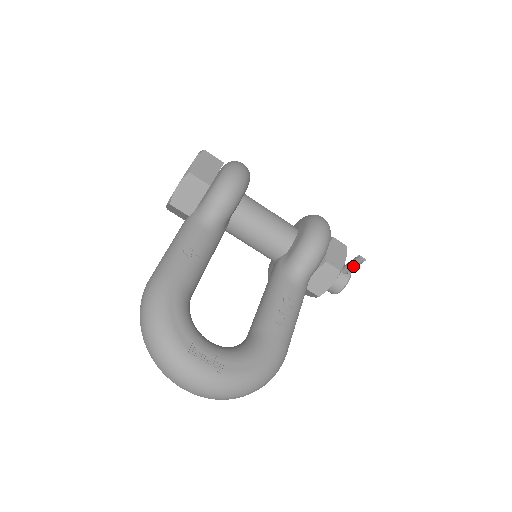
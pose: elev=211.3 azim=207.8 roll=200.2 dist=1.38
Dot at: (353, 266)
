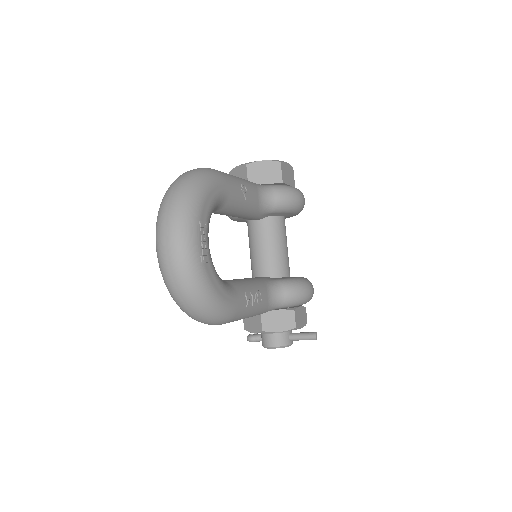
Dot at: (303, 336)
